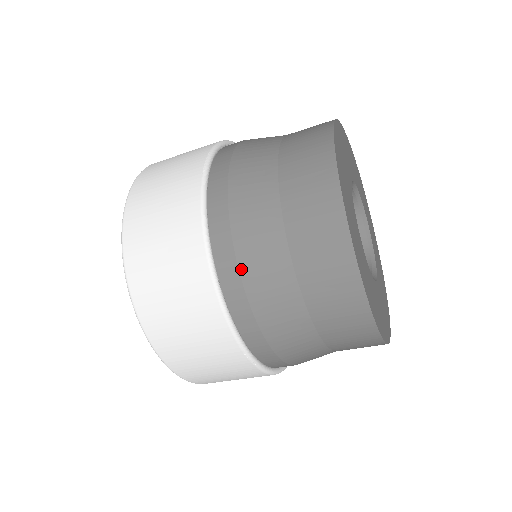
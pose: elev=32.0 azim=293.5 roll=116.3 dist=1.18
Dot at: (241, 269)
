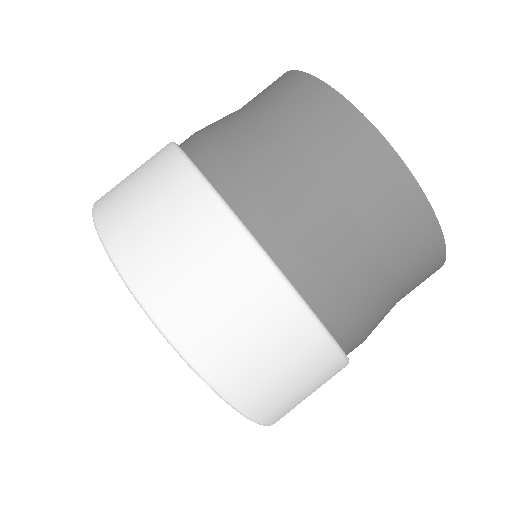
Dot at: (266, 201)
